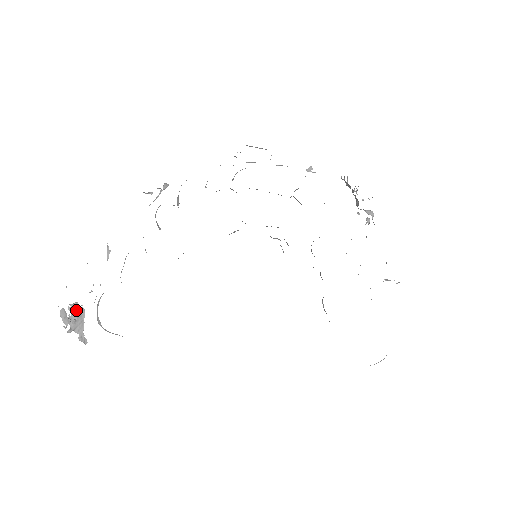
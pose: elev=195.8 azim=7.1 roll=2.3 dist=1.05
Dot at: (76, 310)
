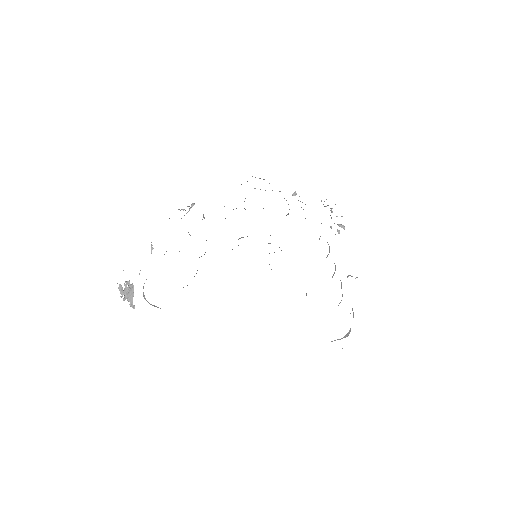
Dot at: (129, 286)
